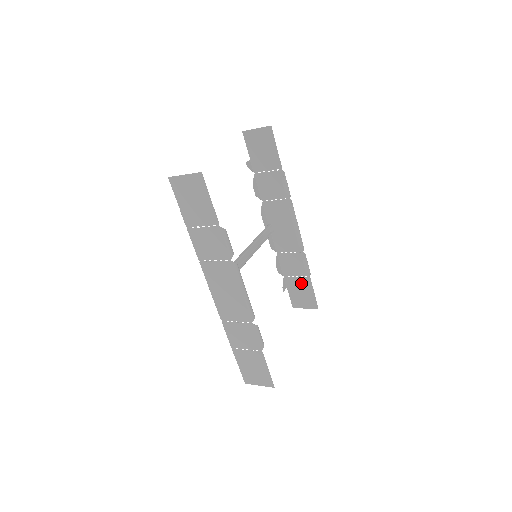
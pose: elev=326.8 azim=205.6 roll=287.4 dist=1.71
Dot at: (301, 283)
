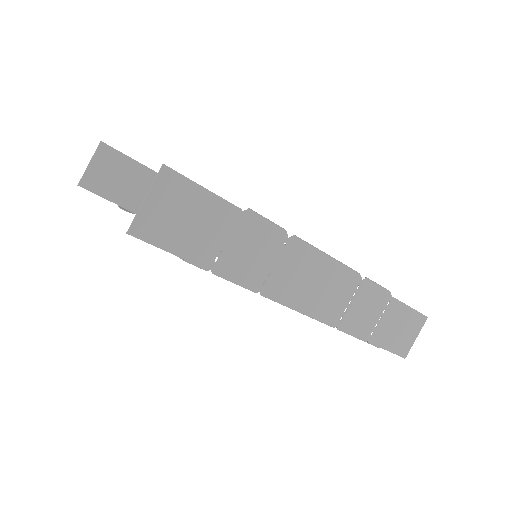
Dot at: occluded
